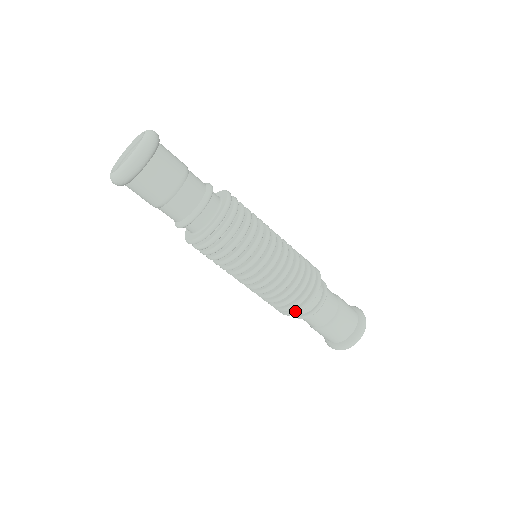
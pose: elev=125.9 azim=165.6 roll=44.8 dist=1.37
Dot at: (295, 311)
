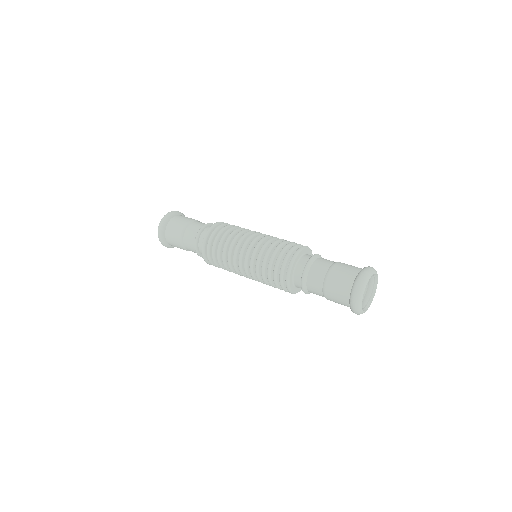
Dot at: occluded
